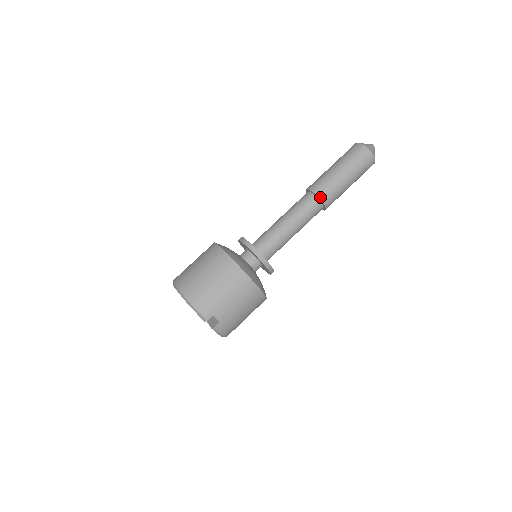
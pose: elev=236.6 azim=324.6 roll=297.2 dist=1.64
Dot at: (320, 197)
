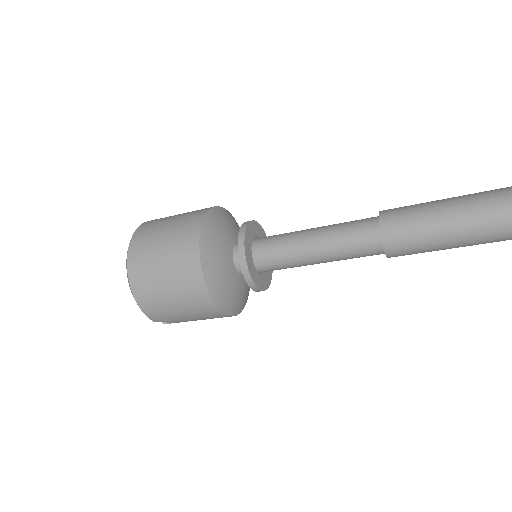
Dot at: (387, 252)
